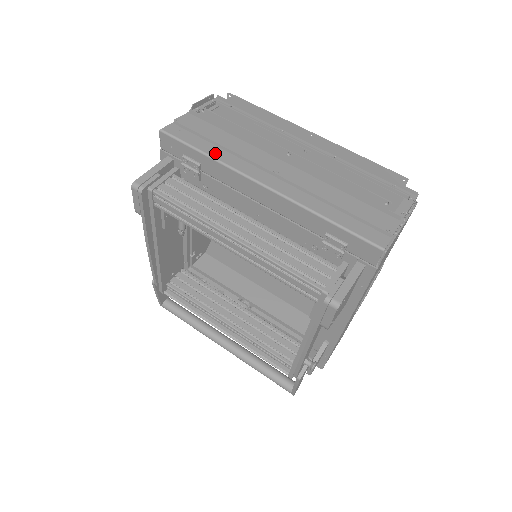
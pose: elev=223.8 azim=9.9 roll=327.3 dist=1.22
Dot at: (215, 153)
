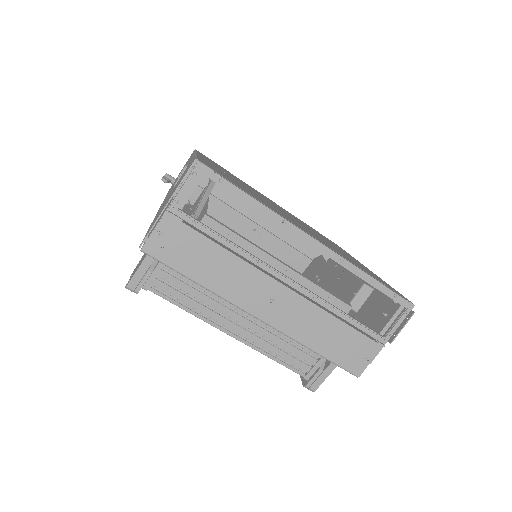
Dot at: (206, 280)
